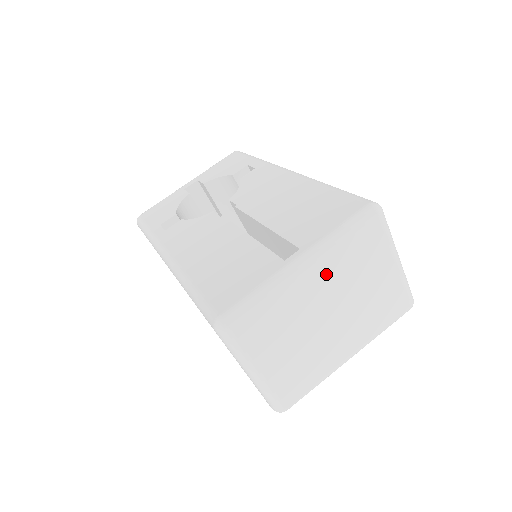
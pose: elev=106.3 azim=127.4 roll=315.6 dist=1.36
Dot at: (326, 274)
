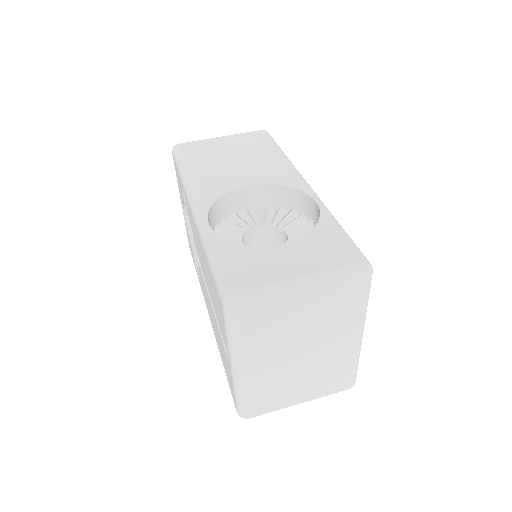
Dot at: (259, 356)
